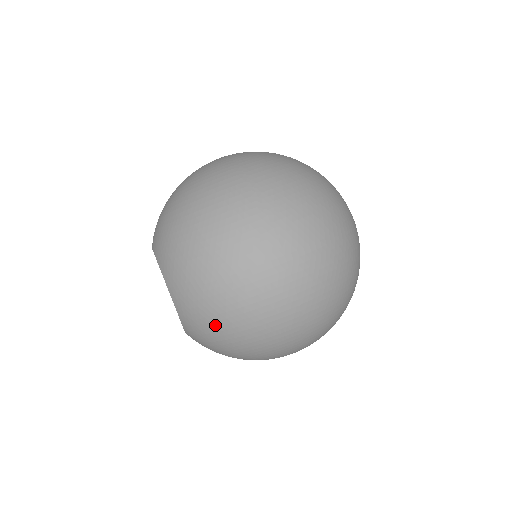
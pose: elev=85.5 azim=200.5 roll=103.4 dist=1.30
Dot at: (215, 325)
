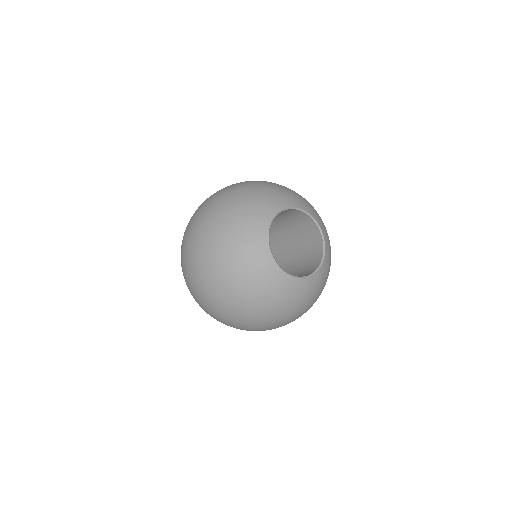
Dot at: occluded
